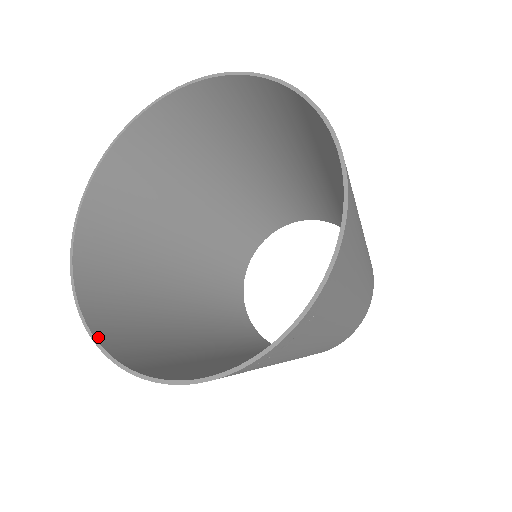
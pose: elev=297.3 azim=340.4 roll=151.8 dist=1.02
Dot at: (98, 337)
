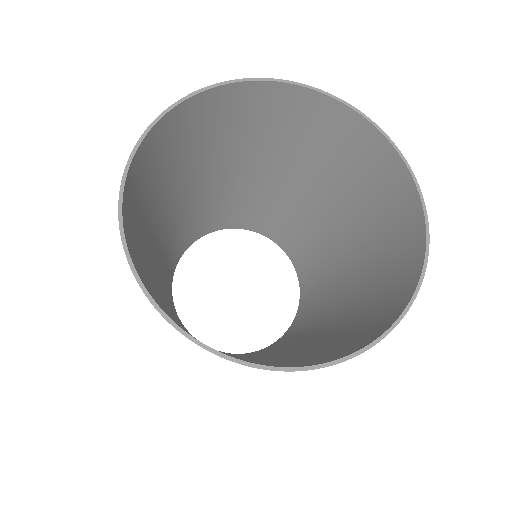
Dot at: (124, 203)
